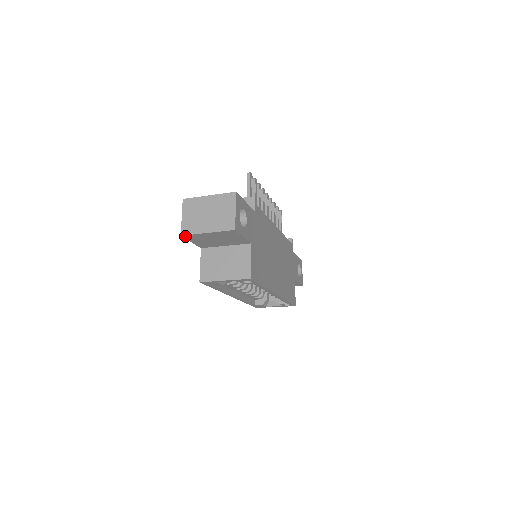
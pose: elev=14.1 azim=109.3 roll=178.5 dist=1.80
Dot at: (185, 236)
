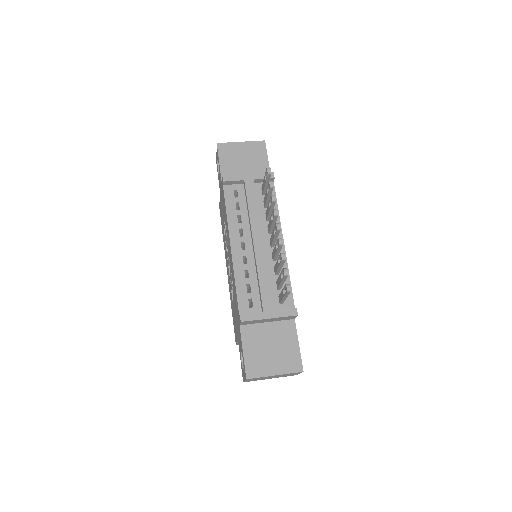
Dot at: occluded
